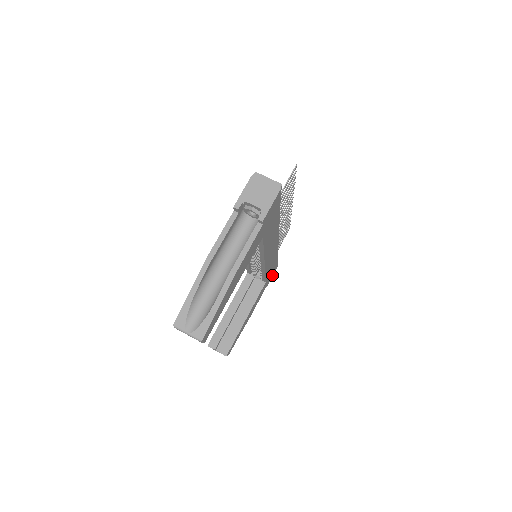
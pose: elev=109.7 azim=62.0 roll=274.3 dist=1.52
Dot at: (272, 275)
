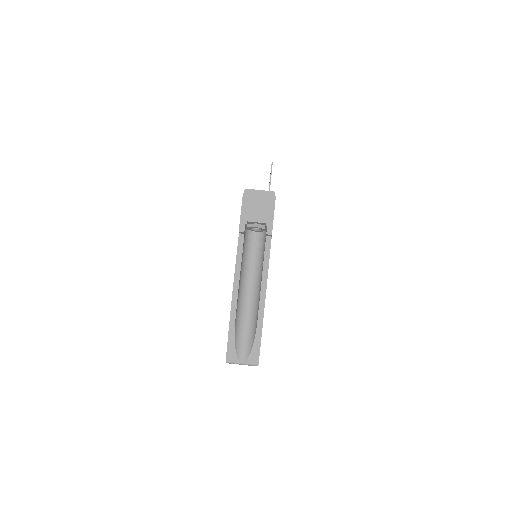
Dot at: occluded
